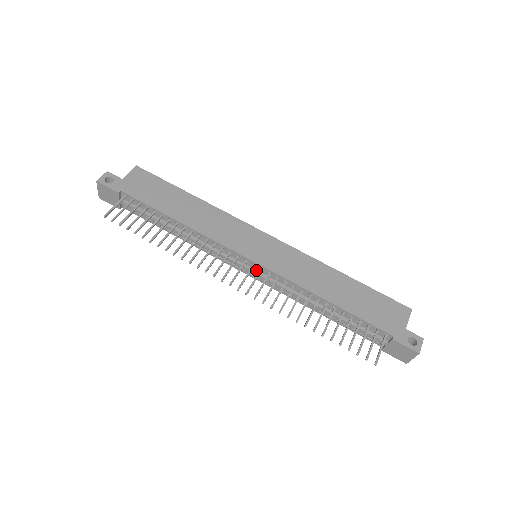
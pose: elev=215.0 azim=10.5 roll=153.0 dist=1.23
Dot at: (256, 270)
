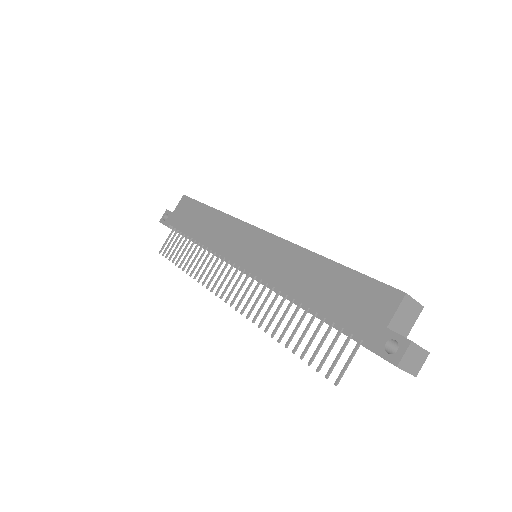
Dot at: (251, 273)
